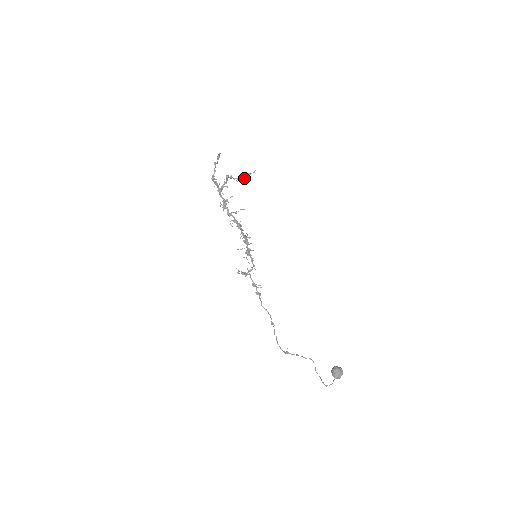
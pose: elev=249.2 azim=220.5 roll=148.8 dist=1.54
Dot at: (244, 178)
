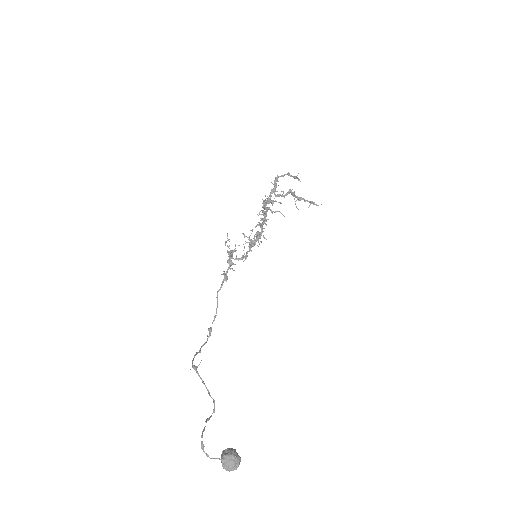
Dot at: (304, 201)
